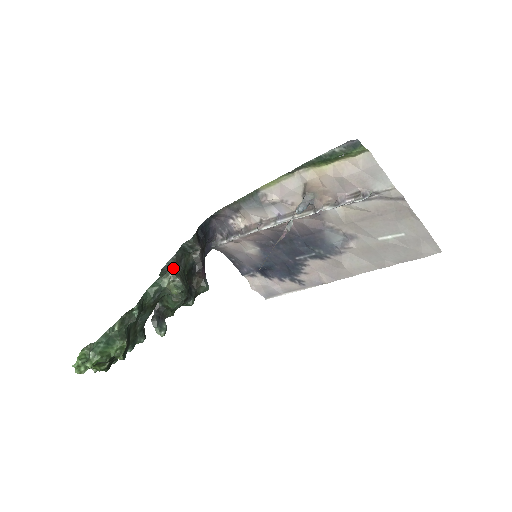
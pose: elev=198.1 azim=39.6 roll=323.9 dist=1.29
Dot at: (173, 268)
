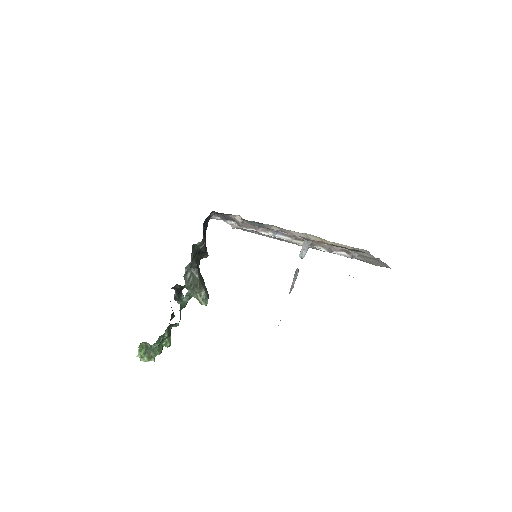
Dot at: (192, 273)
